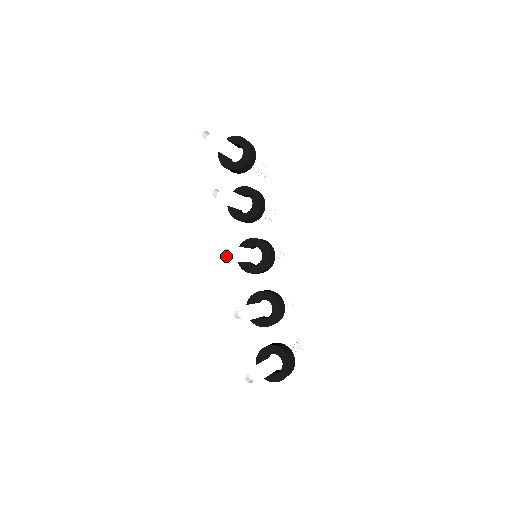
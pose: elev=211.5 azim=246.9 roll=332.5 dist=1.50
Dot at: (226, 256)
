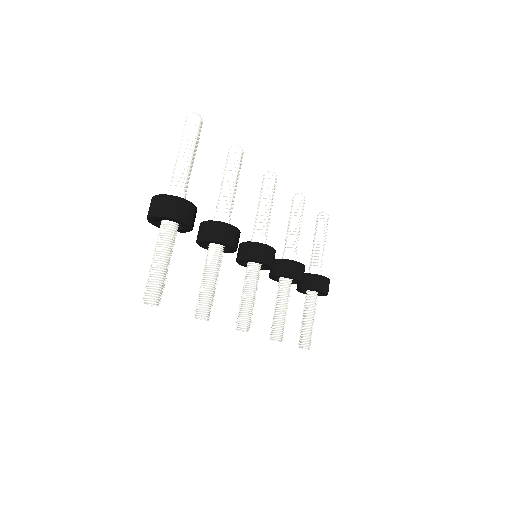
Dot at: occluded
